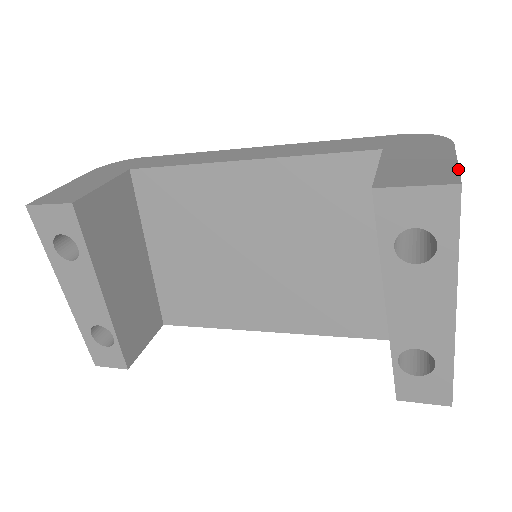
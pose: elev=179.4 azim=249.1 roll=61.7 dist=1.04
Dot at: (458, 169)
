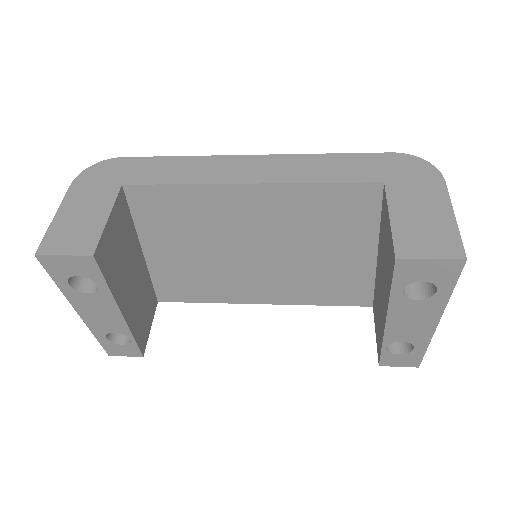
Dot at: (459, 233)
